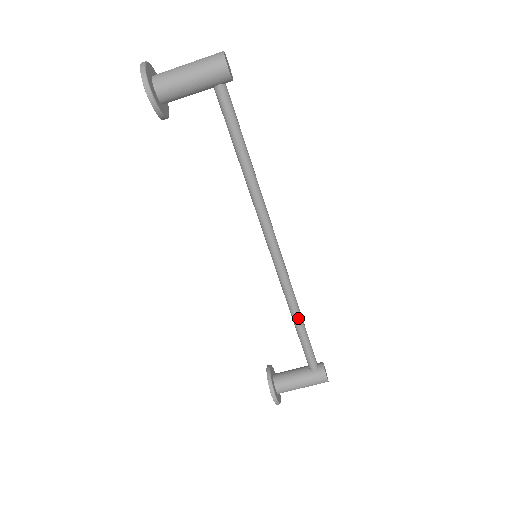
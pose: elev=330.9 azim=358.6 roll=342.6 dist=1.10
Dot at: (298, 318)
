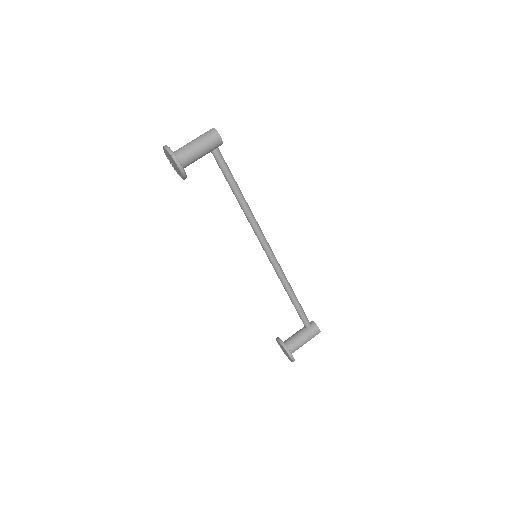
Dot at: (292, 292)
